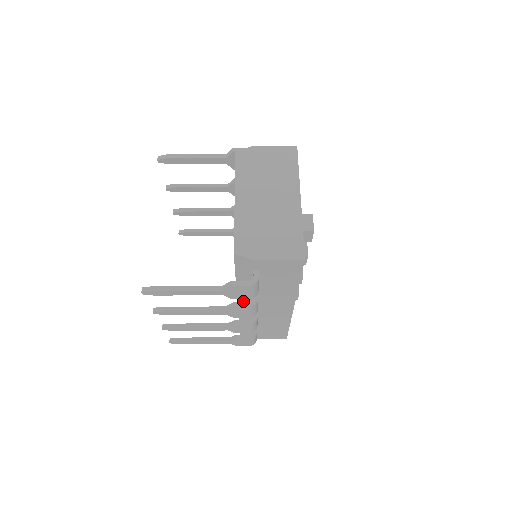
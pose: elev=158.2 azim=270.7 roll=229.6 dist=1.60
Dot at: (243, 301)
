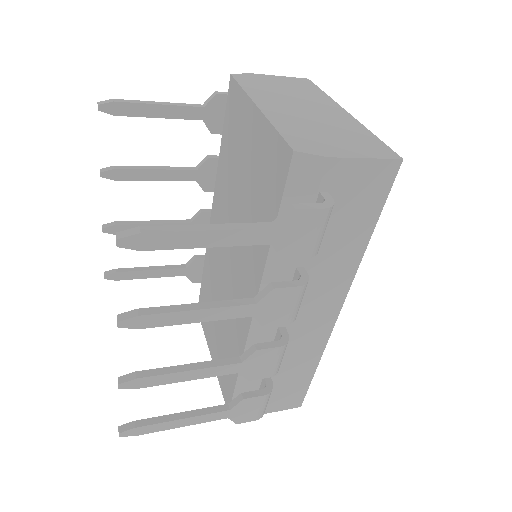
Dot at: occluded
